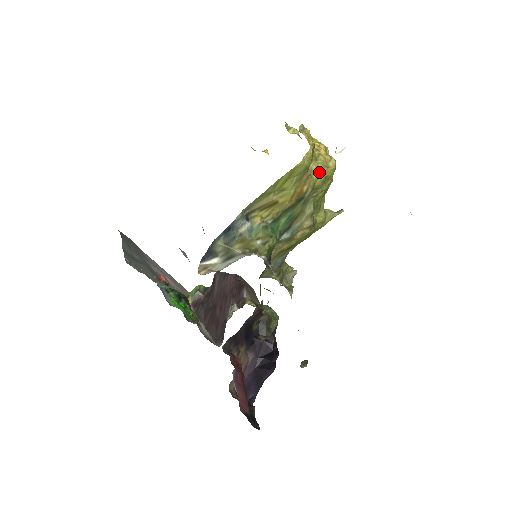
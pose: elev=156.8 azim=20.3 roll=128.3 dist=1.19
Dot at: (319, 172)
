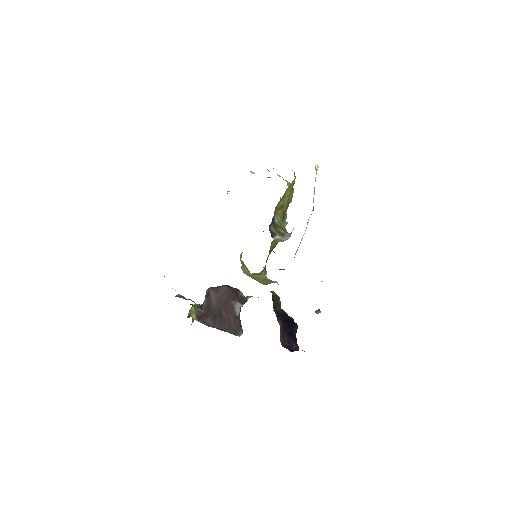
Dot at: occluded
